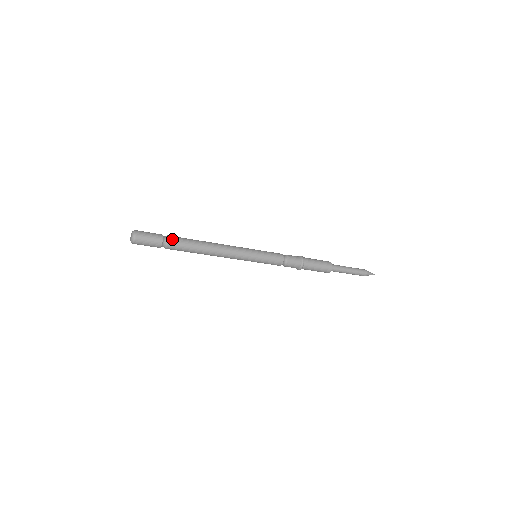
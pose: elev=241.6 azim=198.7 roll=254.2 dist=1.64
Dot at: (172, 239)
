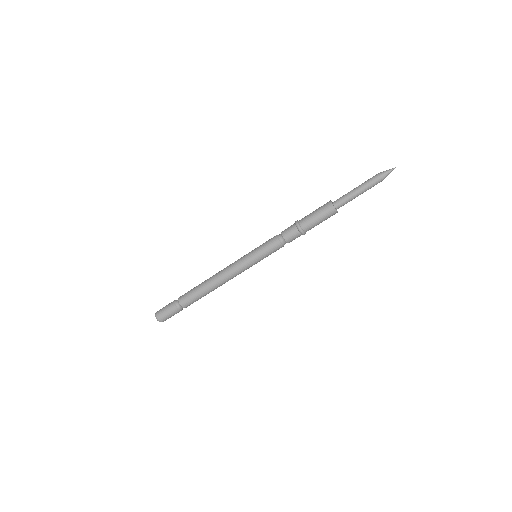
Dot at: (181, 296)
